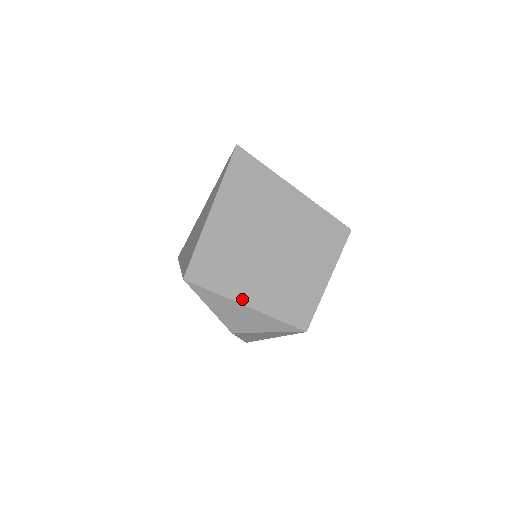
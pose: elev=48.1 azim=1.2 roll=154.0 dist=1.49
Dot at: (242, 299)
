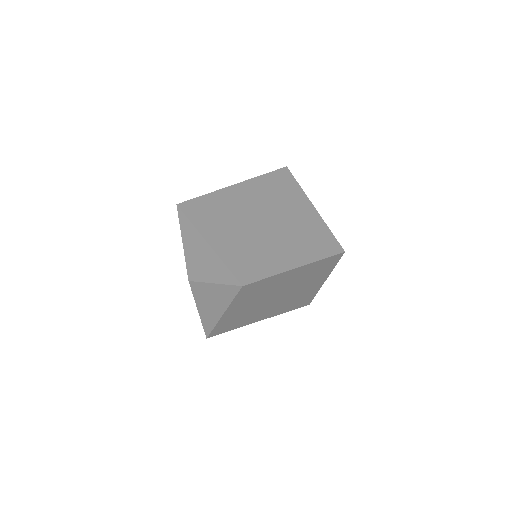
Dot at: (208, 237)
